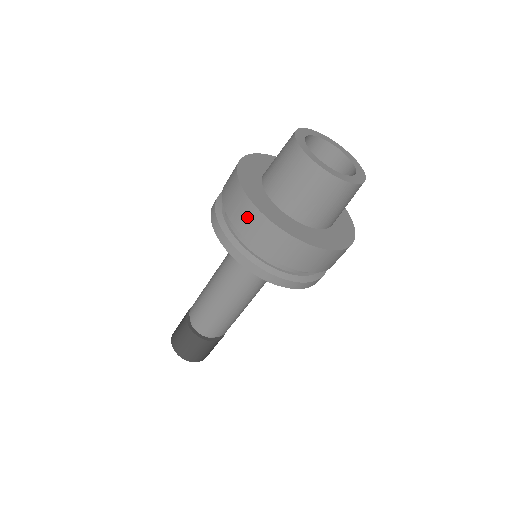
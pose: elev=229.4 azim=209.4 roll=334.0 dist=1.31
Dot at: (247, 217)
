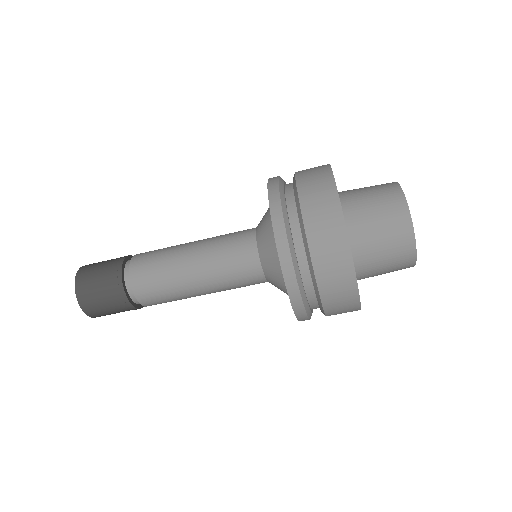
Dot at: (332, 248)
